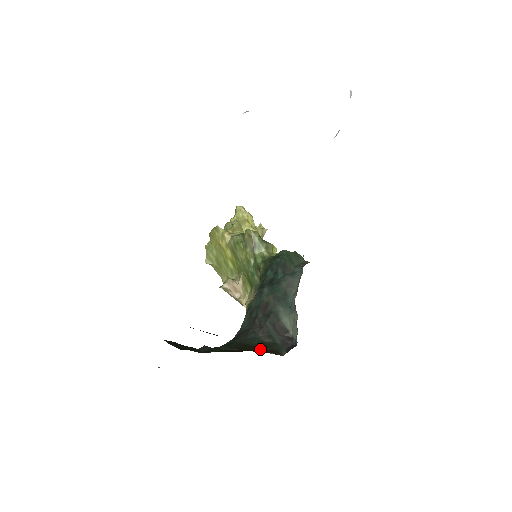
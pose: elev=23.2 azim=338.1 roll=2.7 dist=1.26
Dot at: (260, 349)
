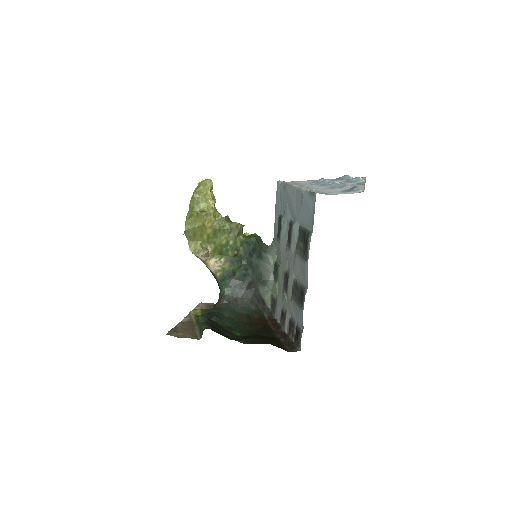
Dot at: (258, 319)
